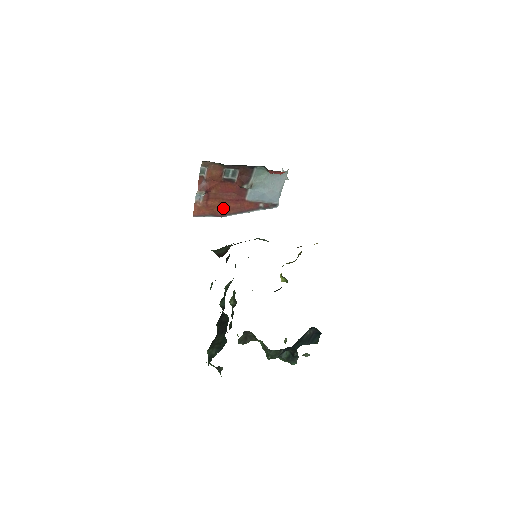
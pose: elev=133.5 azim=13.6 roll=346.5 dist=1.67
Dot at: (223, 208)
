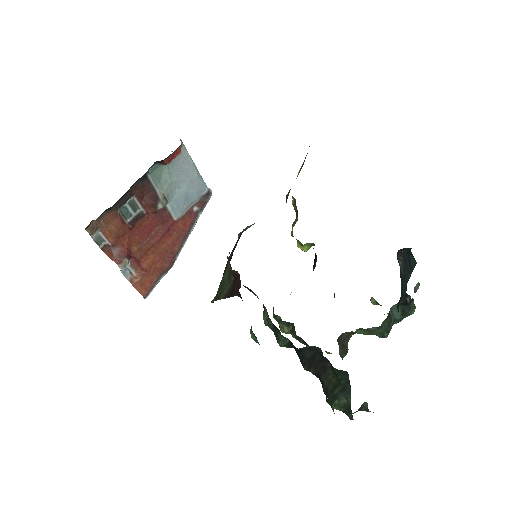
Dot at: (164, 255)
